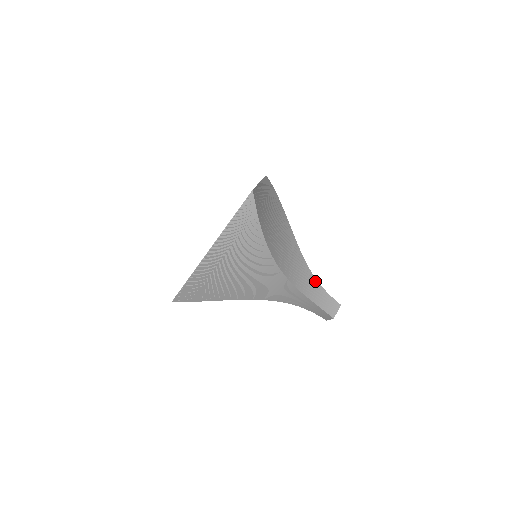
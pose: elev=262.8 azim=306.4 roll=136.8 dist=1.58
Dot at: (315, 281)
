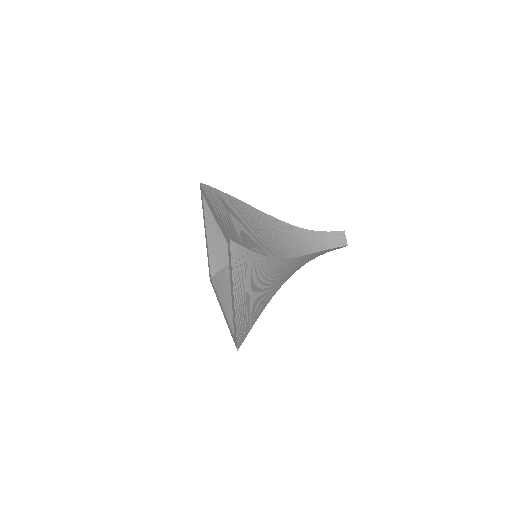
Dot at: occluded
